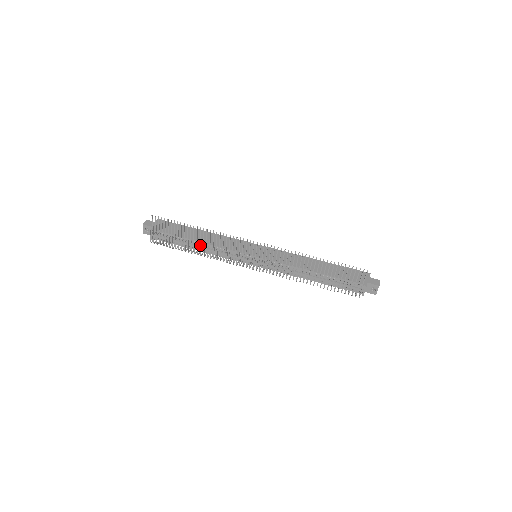
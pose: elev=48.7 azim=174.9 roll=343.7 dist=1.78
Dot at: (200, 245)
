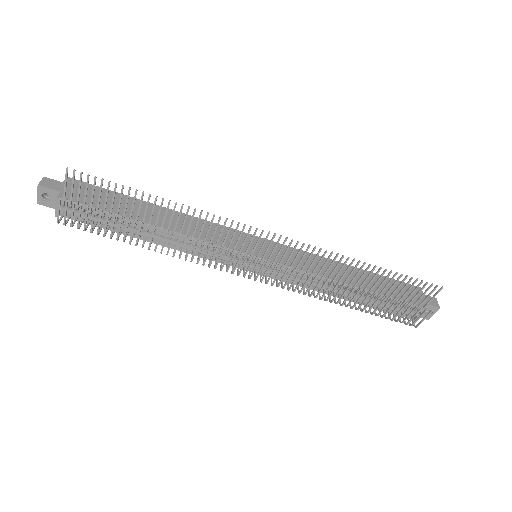
Dot at: occluded
